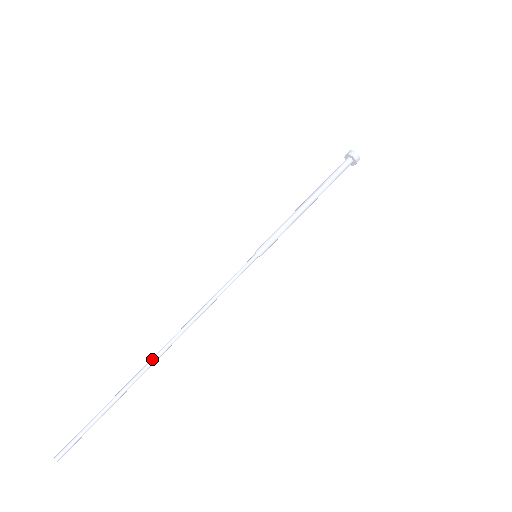
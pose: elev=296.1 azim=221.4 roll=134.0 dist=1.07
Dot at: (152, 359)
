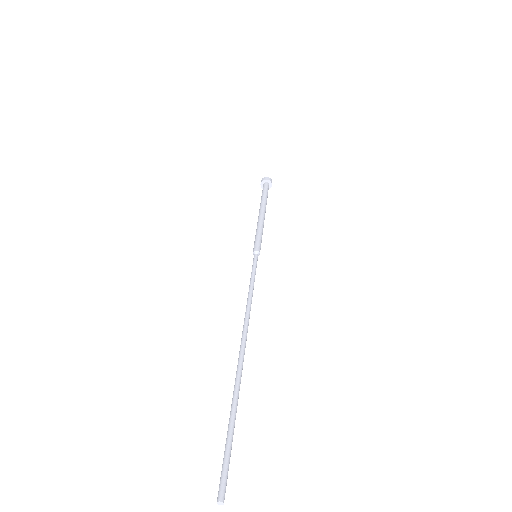
Dot at: (241, 359)
